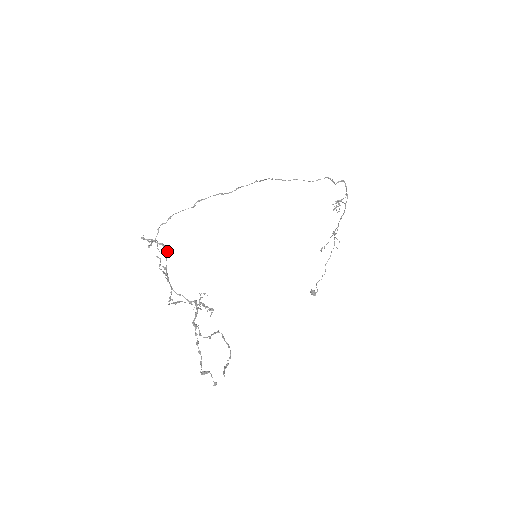
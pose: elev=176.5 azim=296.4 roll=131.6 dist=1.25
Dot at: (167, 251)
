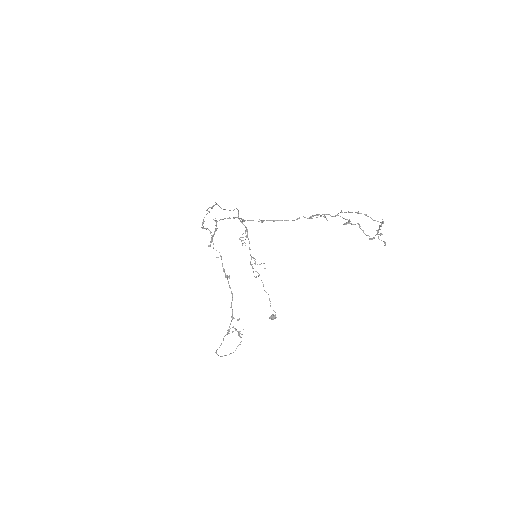
Dot at: (243, 220)
